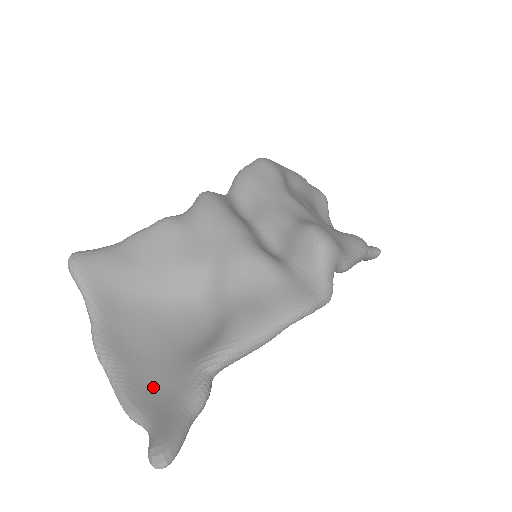
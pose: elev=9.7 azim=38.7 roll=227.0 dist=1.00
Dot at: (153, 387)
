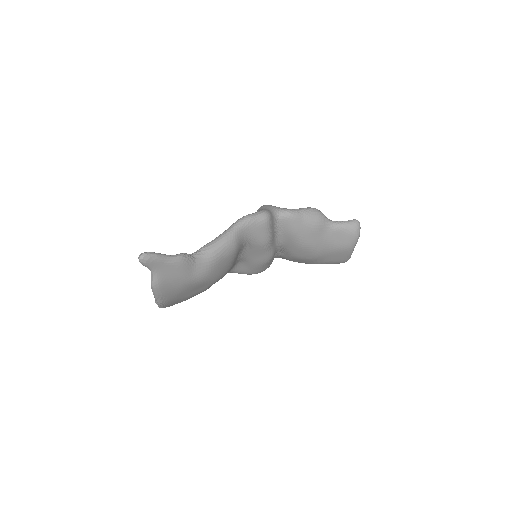
Dot at: occluded
